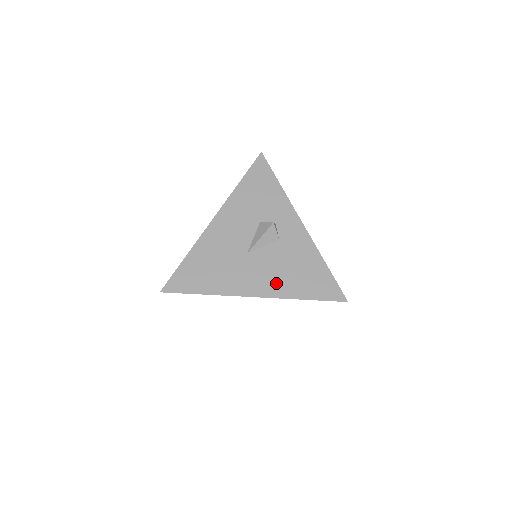
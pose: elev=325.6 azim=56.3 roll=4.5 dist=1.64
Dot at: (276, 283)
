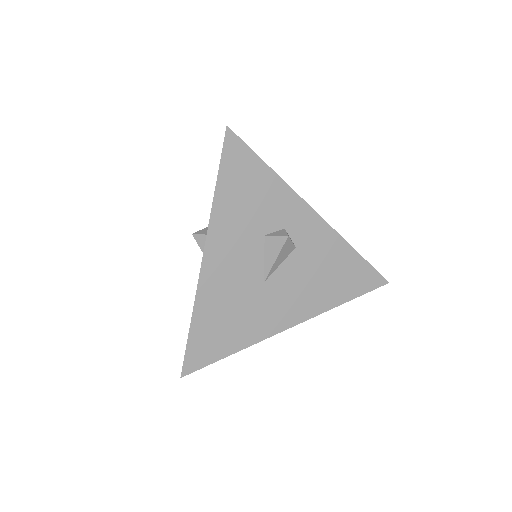
Dot at: (309, 300)
